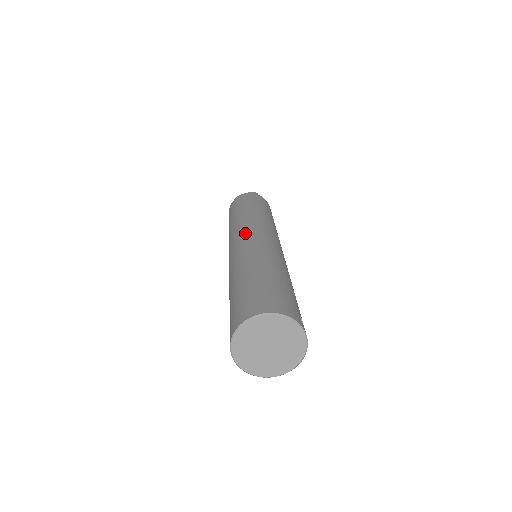
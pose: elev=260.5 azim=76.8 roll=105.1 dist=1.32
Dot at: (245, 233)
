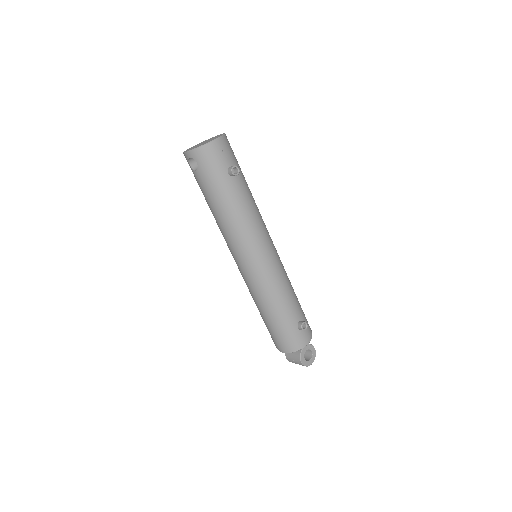
Dot at: occluded
